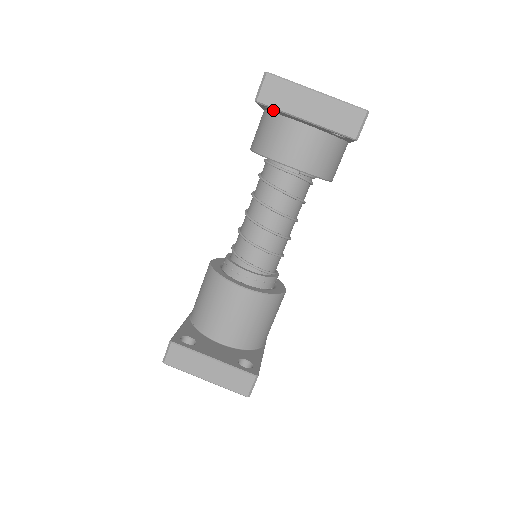
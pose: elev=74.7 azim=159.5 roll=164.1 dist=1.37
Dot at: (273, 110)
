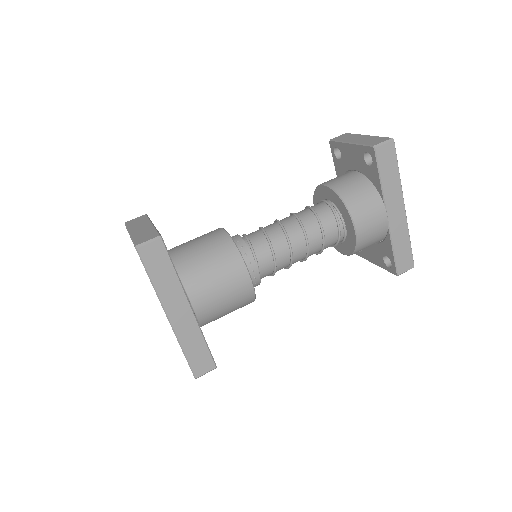
Dot at: (339, 159)
